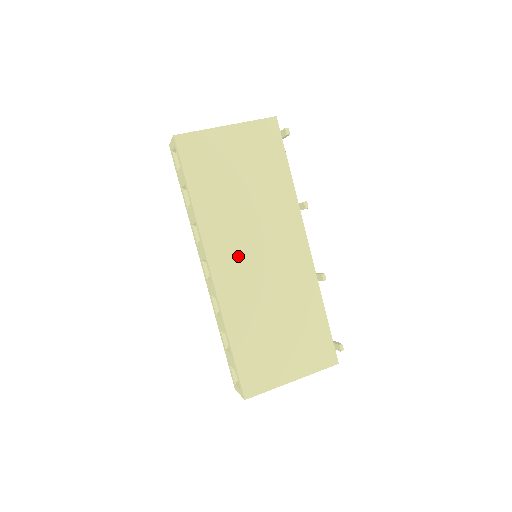
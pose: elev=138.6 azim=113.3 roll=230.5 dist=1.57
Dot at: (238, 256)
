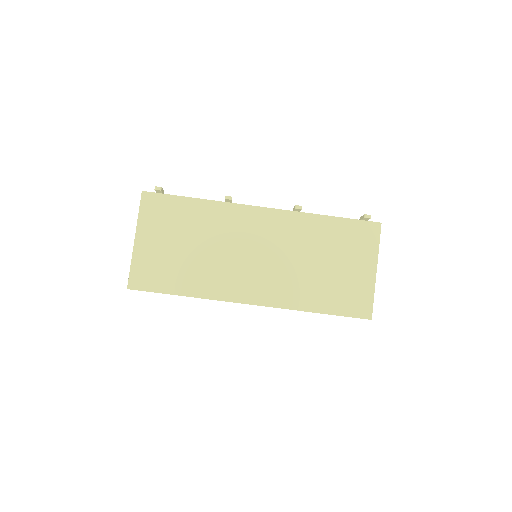
Dot at: (248, 275)
